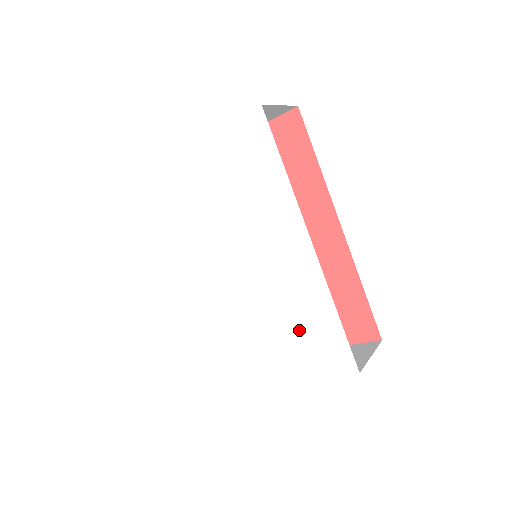
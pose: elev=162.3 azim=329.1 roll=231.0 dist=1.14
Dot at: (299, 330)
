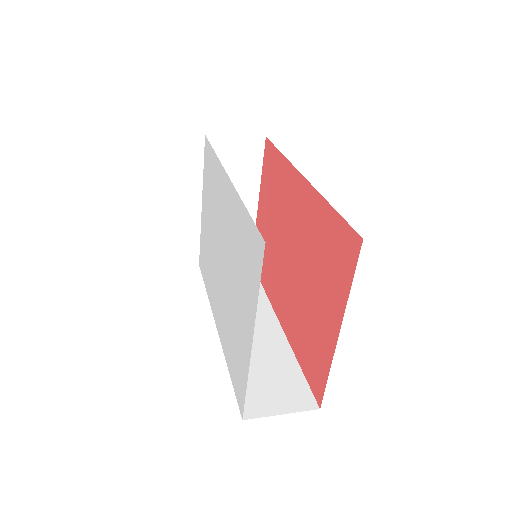
Dot at: (242, 262)
